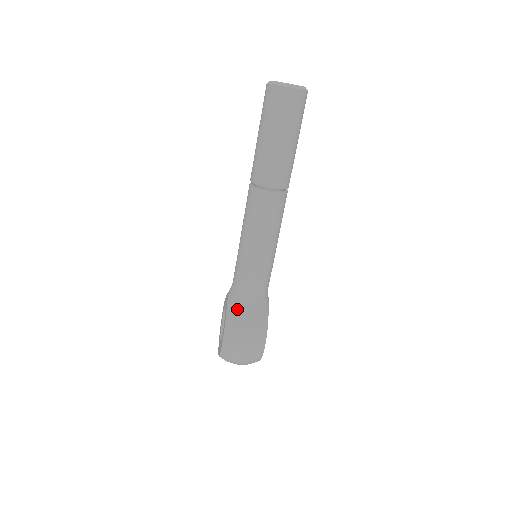
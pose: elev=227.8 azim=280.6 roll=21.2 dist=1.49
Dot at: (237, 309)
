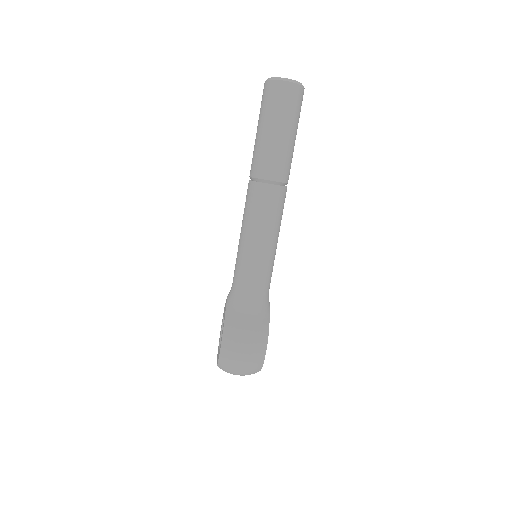
Dot at: (236, 310)
